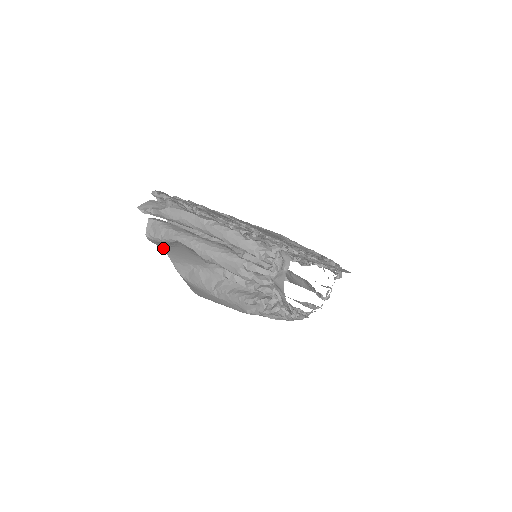
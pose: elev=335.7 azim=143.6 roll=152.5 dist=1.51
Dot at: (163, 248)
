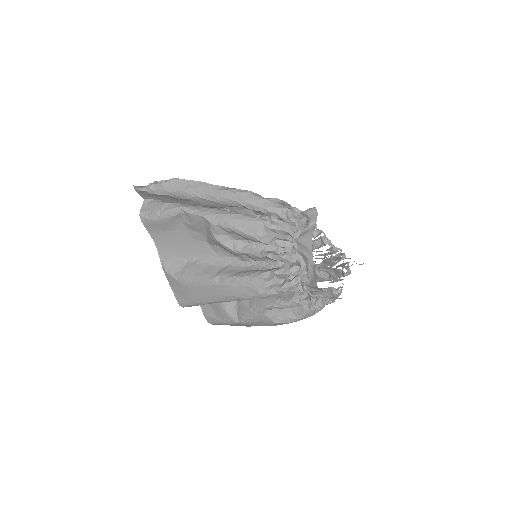
Dot at: (154, 237)
